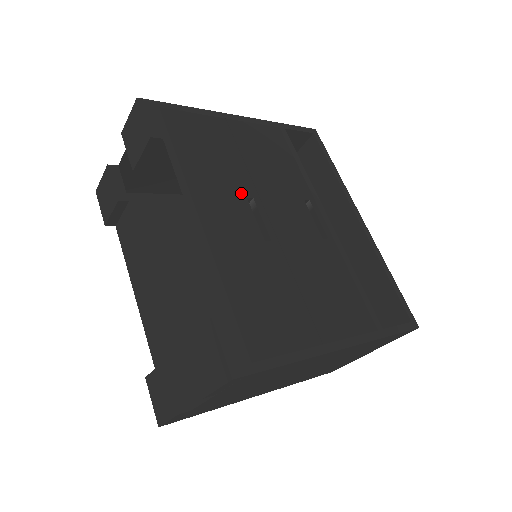
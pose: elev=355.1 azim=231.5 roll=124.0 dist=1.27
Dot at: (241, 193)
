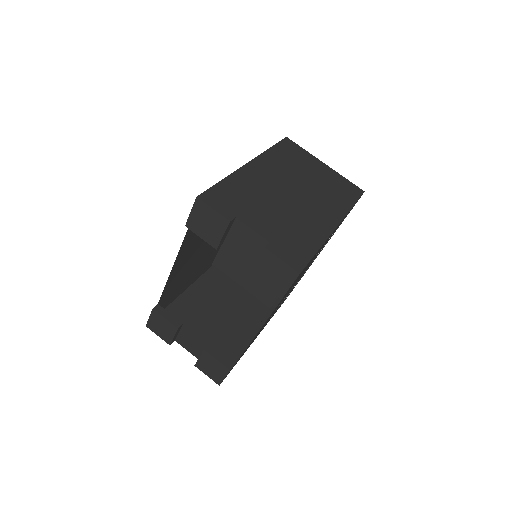
Dot at: occluded
